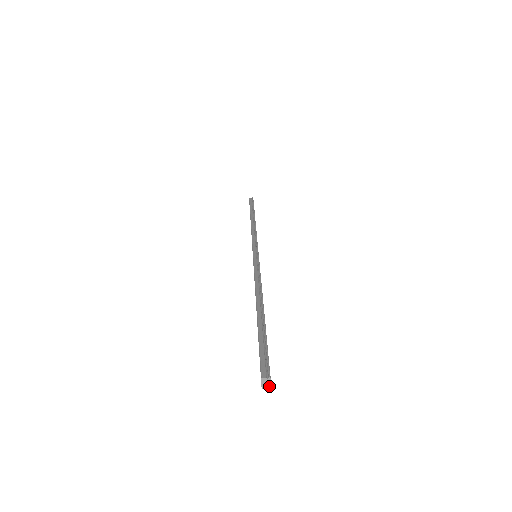
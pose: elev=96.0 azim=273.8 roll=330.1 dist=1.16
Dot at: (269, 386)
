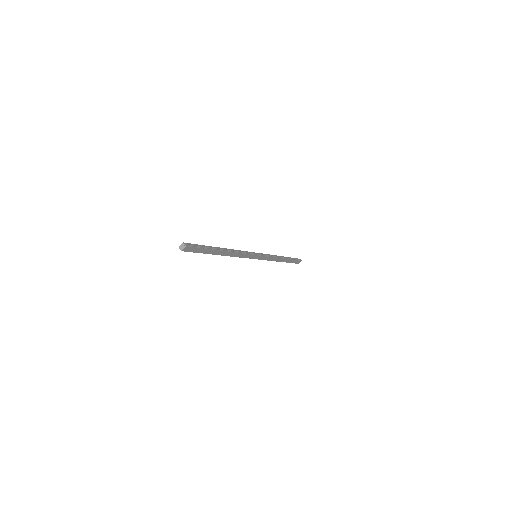
Dot at: (182, 249)
